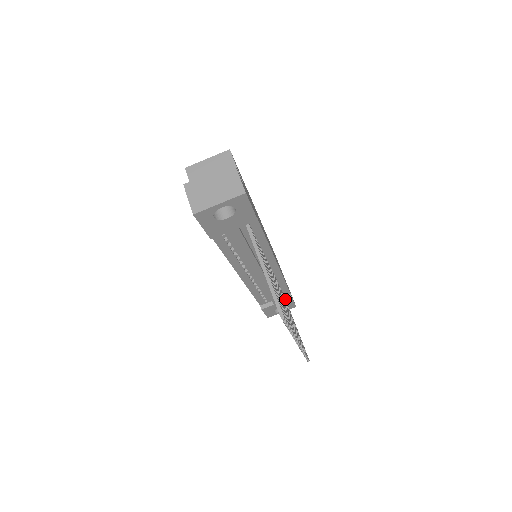
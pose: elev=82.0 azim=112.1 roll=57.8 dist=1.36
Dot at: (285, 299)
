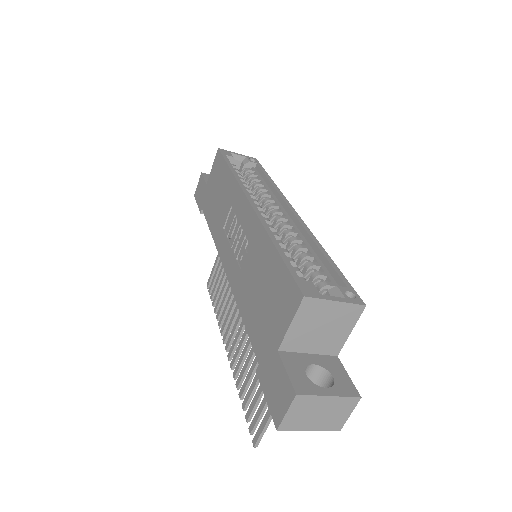
Dot at: occluded
